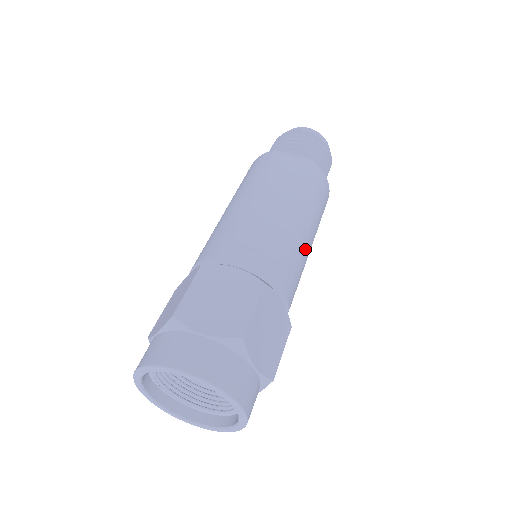
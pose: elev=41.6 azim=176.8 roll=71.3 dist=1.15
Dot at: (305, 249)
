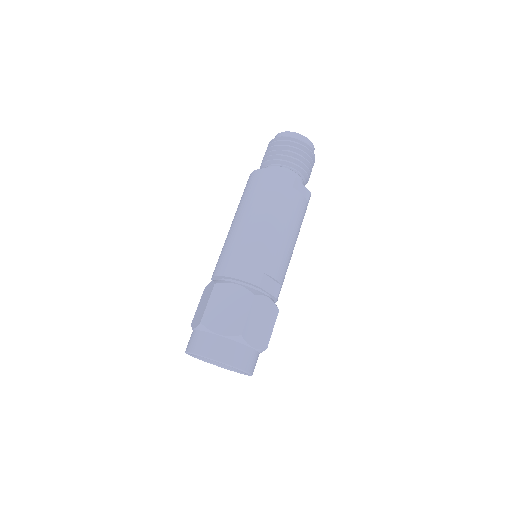
Dot at: occluded
